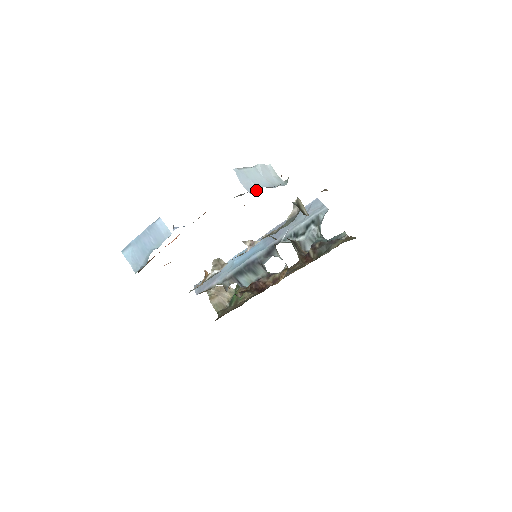
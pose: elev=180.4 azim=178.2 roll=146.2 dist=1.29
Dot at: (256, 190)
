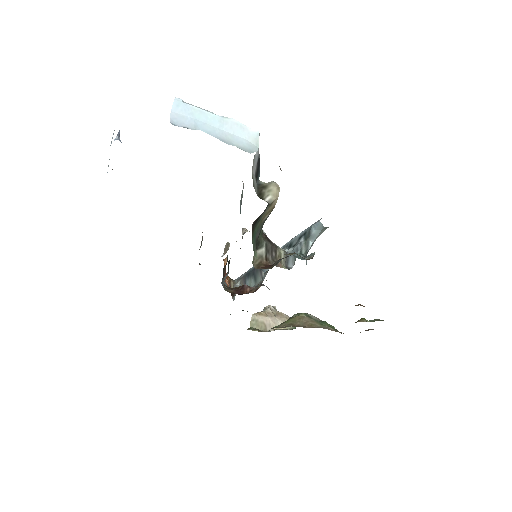
Dot at: (187, 127)
